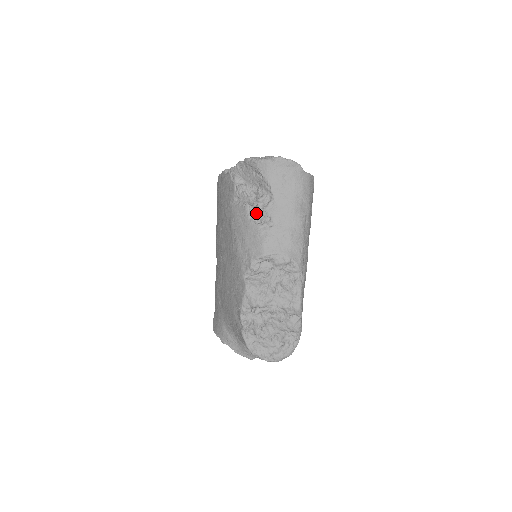
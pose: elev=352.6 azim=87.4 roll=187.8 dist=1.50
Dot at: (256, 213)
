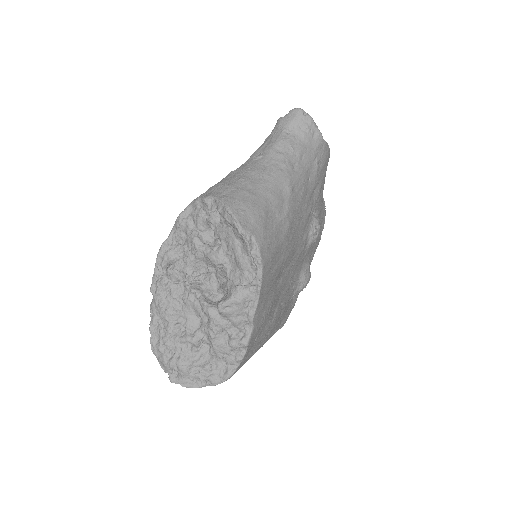
Dot at: occluded
